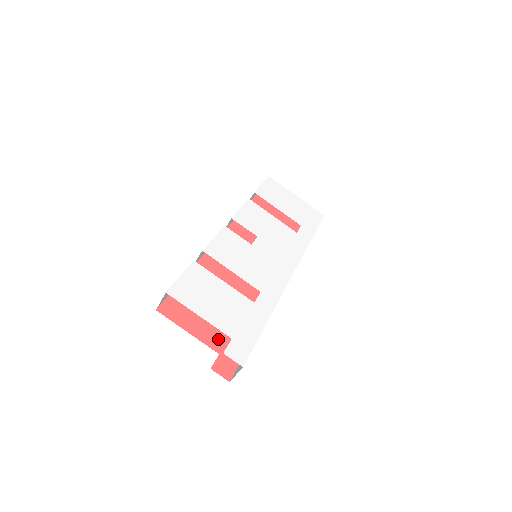
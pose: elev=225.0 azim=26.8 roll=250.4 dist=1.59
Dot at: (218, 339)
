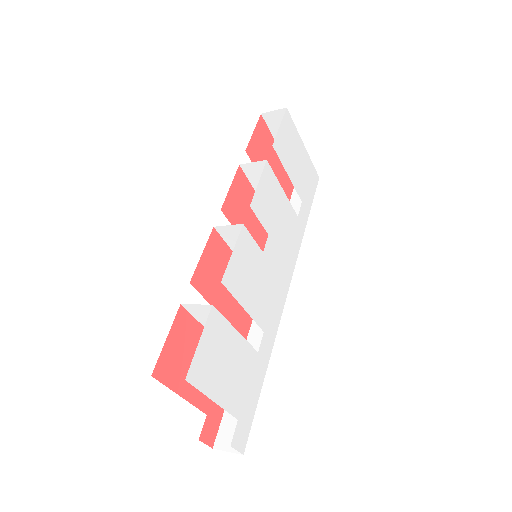
Dot at: occluded
